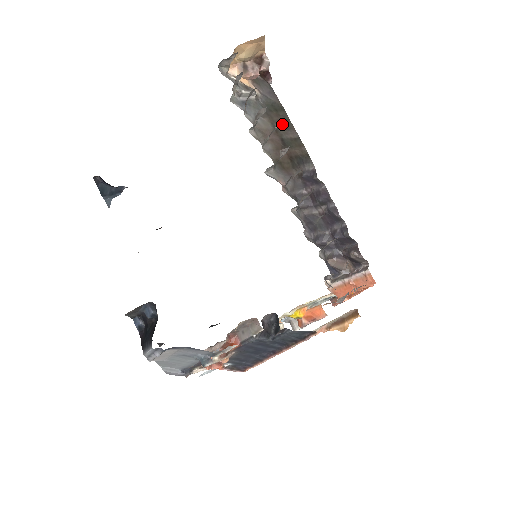
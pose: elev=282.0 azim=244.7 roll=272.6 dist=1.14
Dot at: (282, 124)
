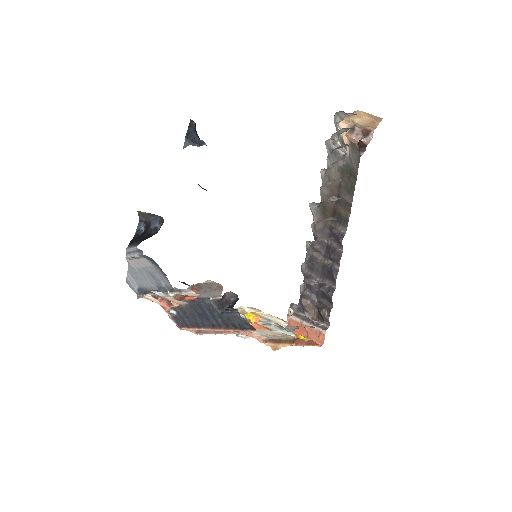
Dot at: (347, 186)
